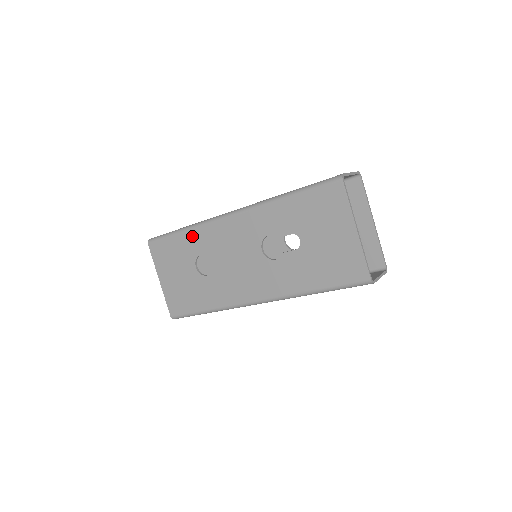
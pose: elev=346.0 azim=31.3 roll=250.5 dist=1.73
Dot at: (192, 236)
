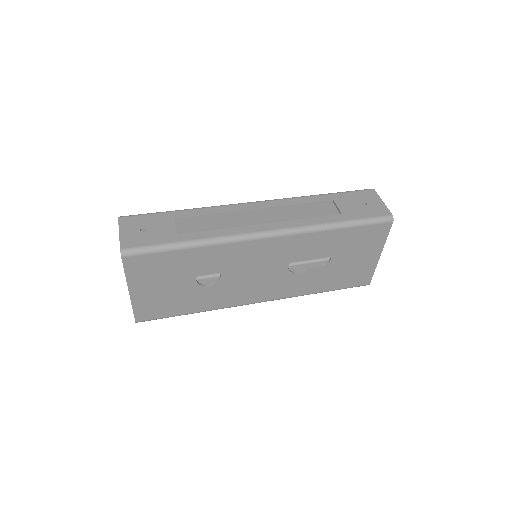
Dot at: (204, 253)
